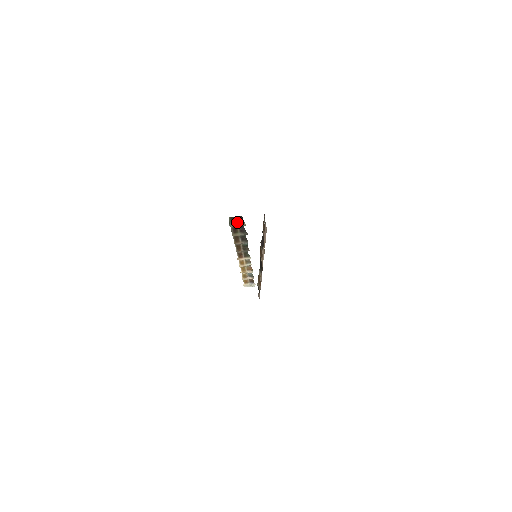
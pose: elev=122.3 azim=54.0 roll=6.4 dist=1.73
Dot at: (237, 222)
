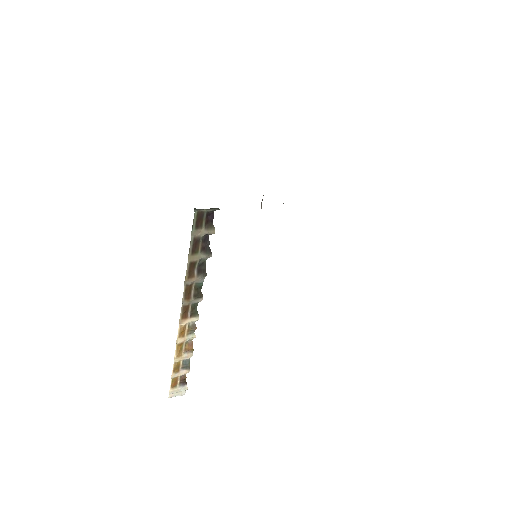
Dot at: (203, 226)
